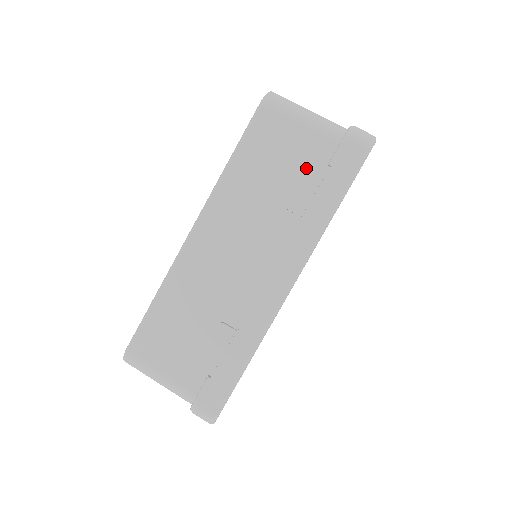
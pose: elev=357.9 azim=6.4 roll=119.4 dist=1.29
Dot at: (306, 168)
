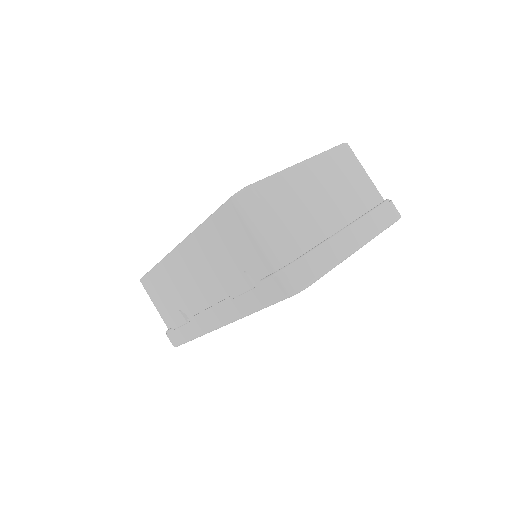
Dot at: (242, 273)
